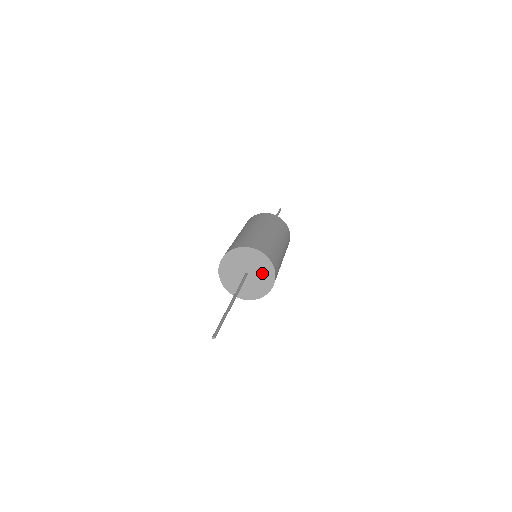
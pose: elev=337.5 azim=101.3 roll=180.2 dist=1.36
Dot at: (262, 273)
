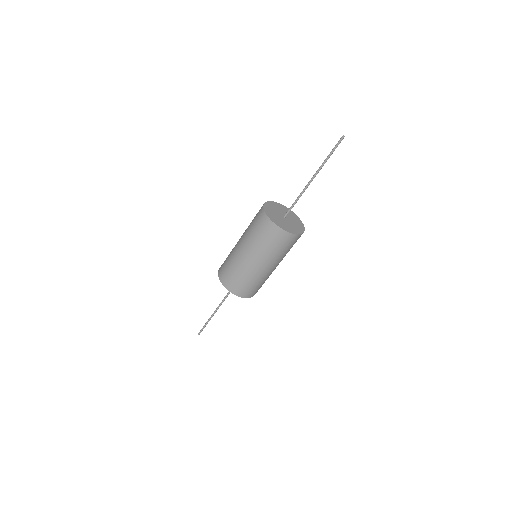
Dot at: occluded
